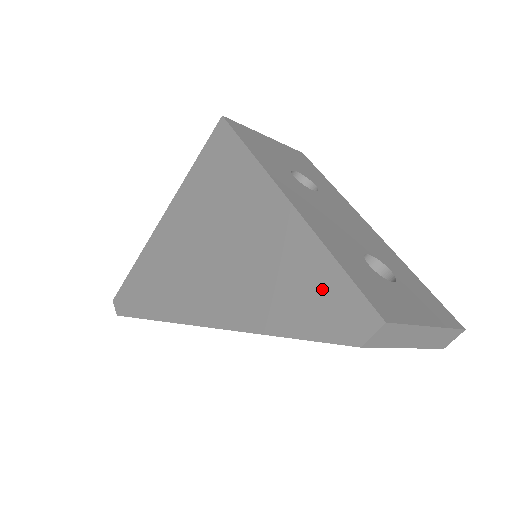
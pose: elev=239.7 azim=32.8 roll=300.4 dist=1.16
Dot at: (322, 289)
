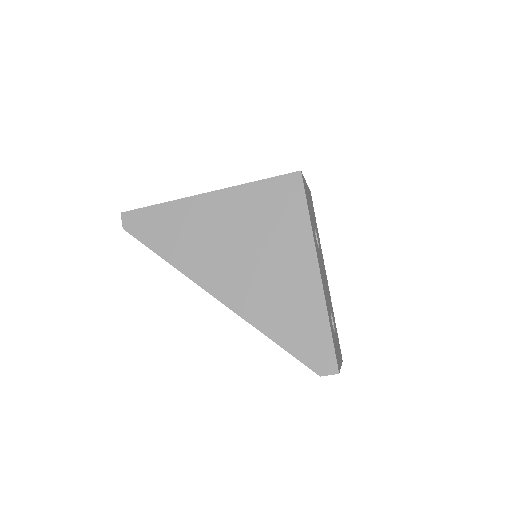
Dot at: (314, 336)
